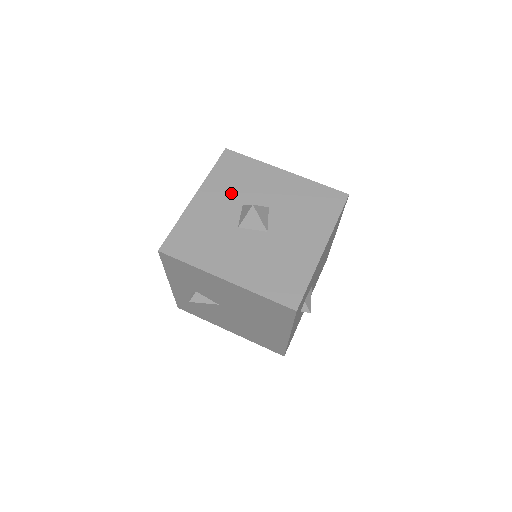
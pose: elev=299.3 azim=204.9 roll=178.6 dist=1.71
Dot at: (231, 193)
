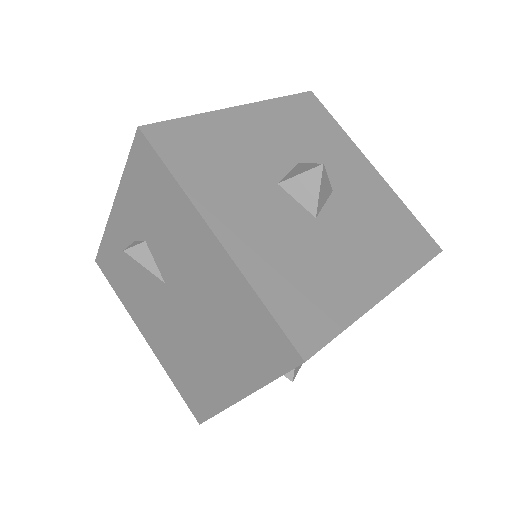
Dot at: (291, 139)
